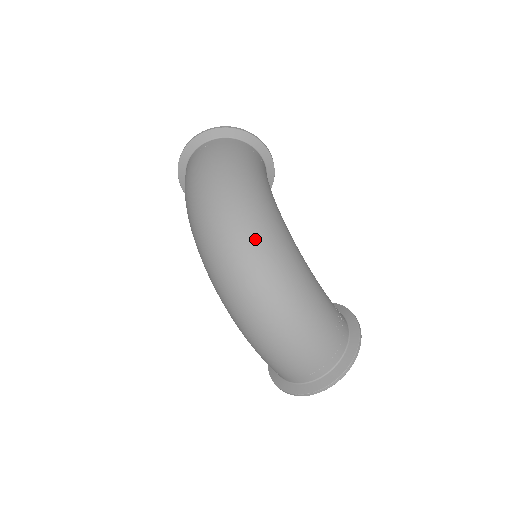
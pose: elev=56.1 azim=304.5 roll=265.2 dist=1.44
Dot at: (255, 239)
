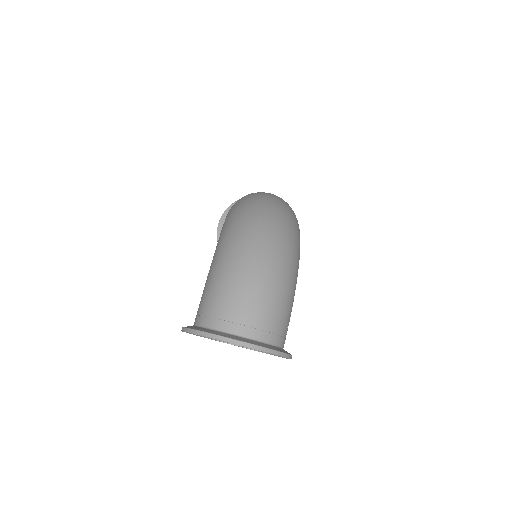
Dot at: (291, 220)
